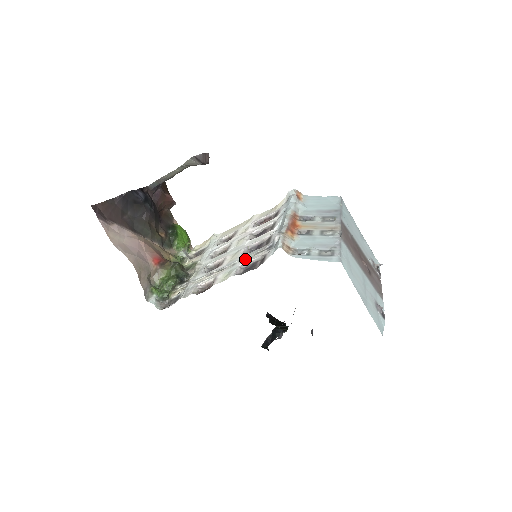
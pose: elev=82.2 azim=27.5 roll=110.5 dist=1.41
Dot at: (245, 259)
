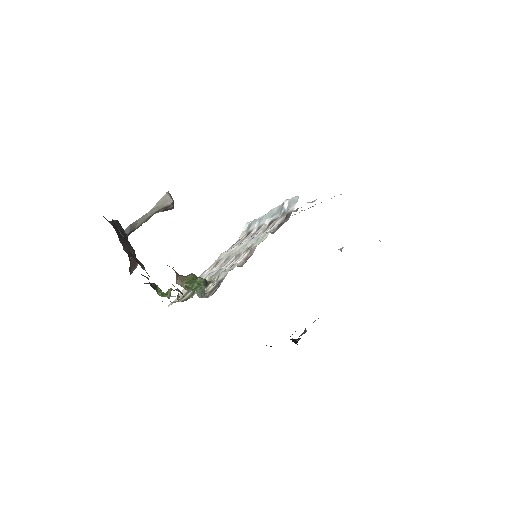
Dot at: (266, 231)
